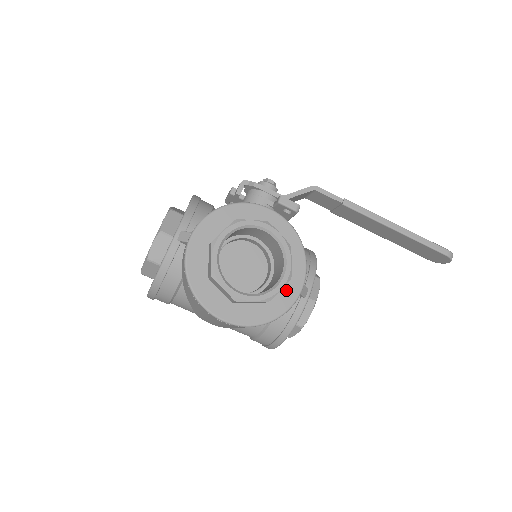
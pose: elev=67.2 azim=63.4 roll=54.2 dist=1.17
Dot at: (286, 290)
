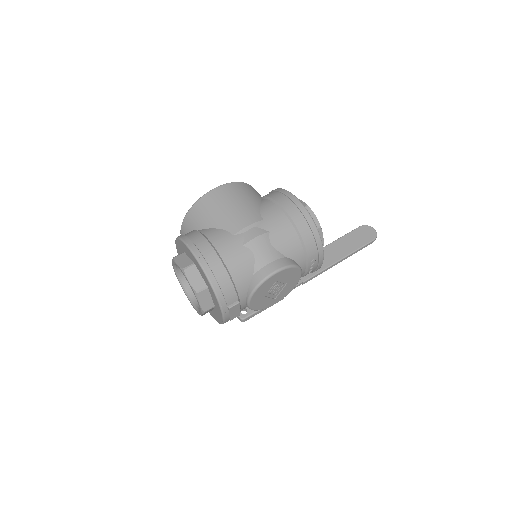
Dot at: occluded
